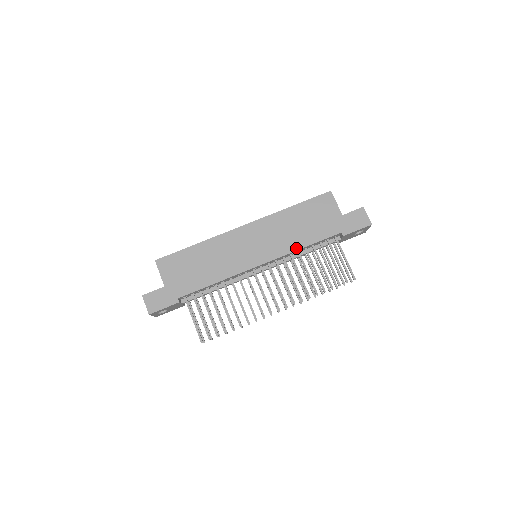
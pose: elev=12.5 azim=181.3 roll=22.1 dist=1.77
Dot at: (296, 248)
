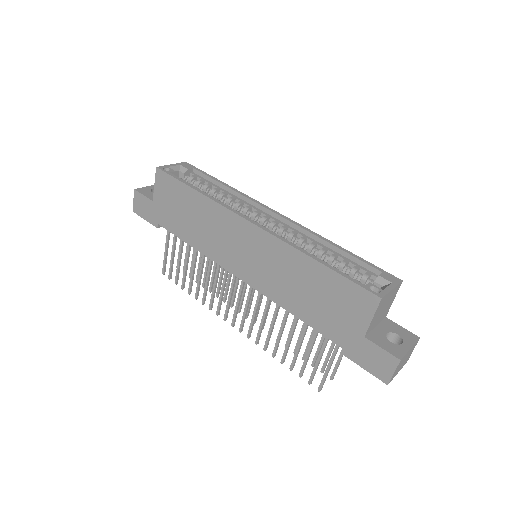
Dot at: (283, 304)
